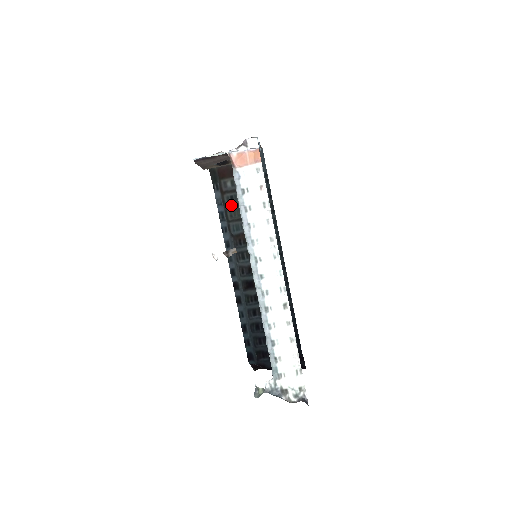
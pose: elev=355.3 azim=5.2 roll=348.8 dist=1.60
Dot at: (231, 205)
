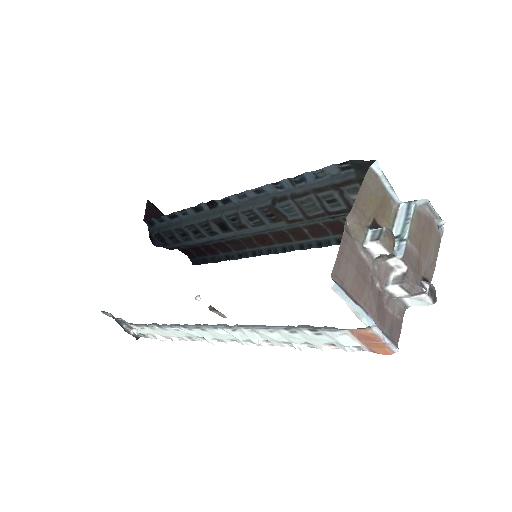
Dot at: (320, 199)
